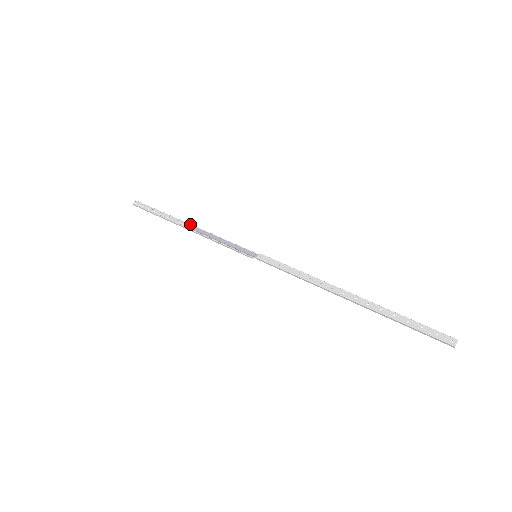
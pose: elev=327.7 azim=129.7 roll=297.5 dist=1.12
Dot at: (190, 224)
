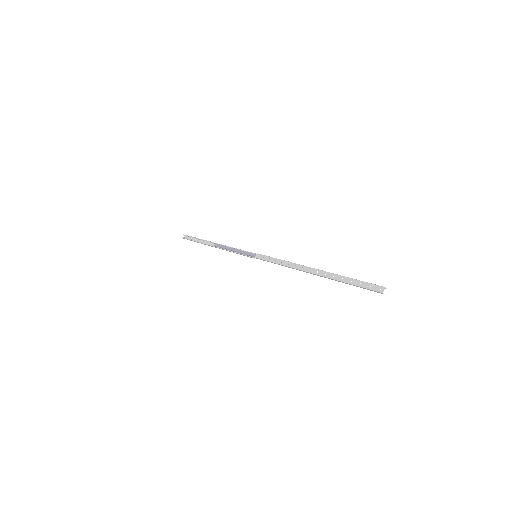
Dot at: (216, 243)
